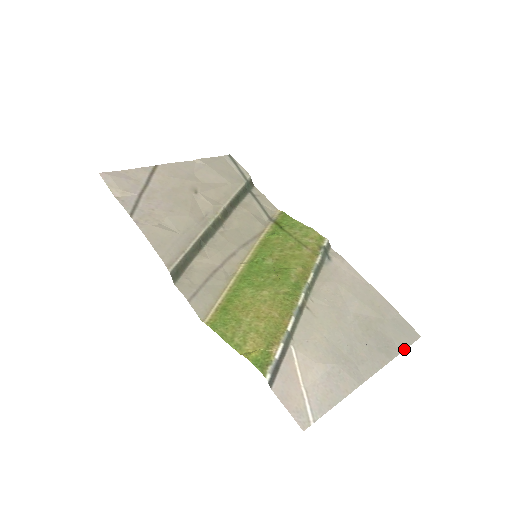
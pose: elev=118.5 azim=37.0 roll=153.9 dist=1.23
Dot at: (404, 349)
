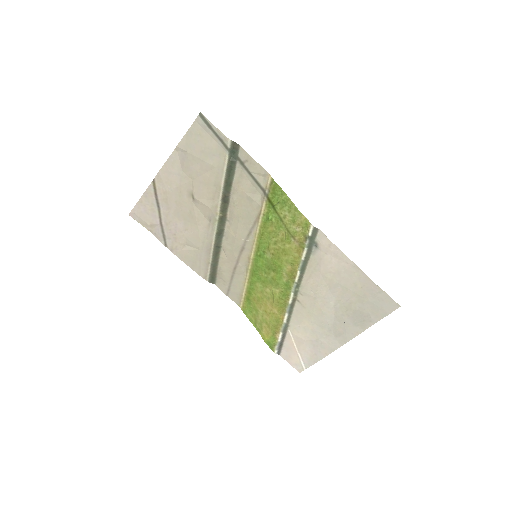
Dot at: (379, 320)
